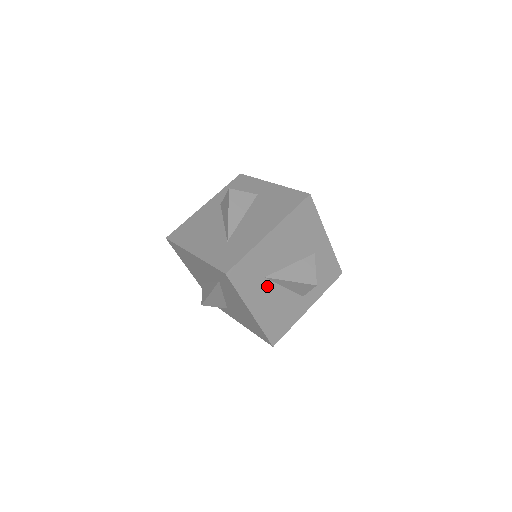
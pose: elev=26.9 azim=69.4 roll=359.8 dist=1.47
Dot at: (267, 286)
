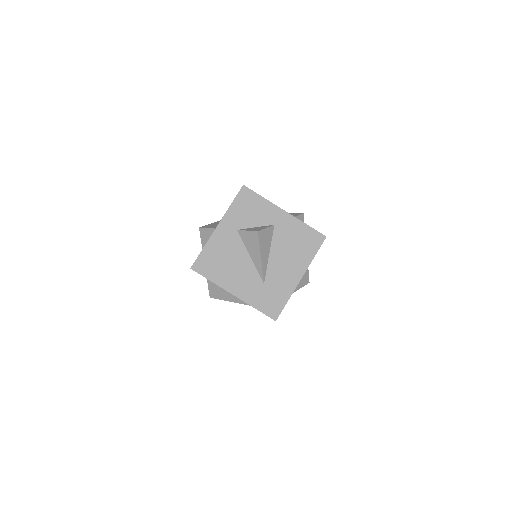
Dot at: occluded
